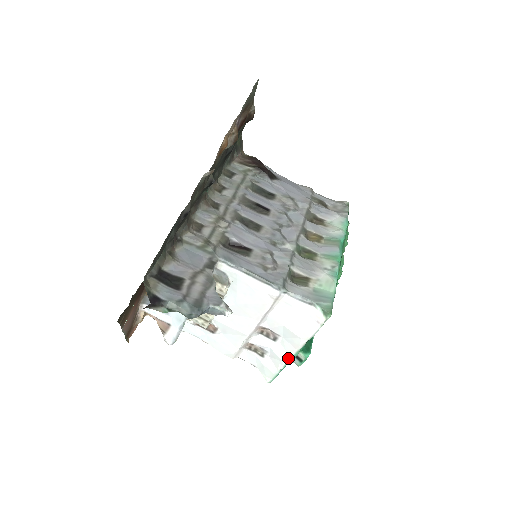
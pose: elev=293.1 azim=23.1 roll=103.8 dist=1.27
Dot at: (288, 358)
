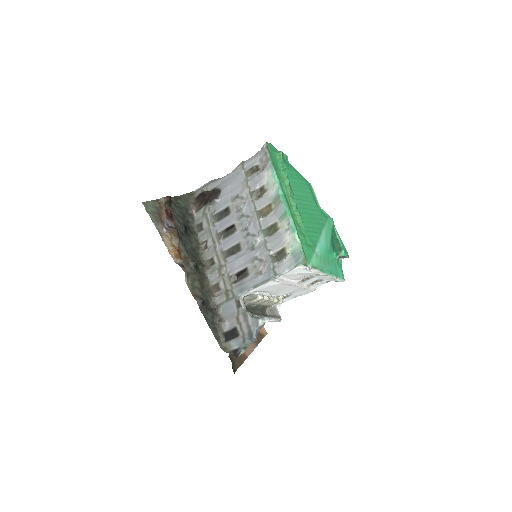
Dot at: (329, 277)
